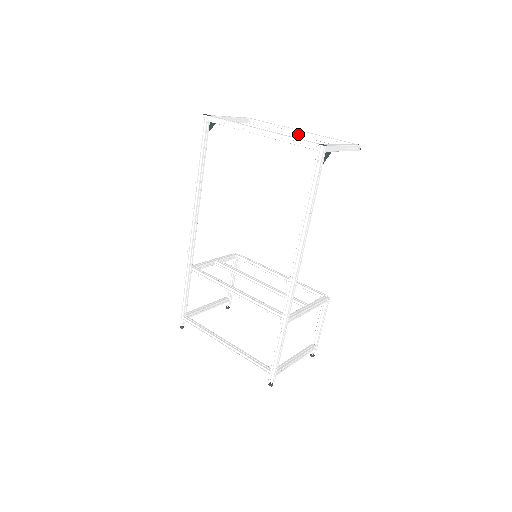
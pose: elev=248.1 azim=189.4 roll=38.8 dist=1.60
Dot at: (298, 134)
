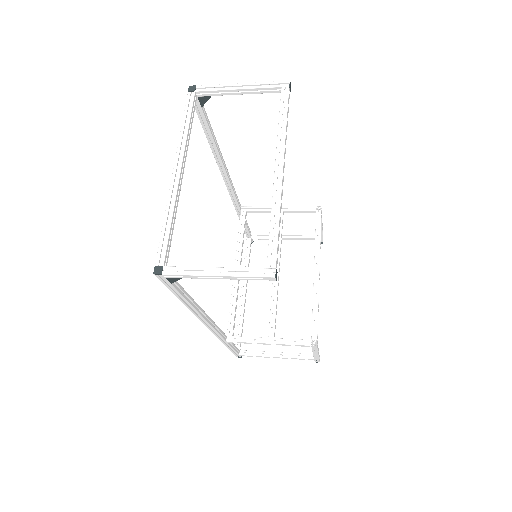
Dot at: (275, 175)
